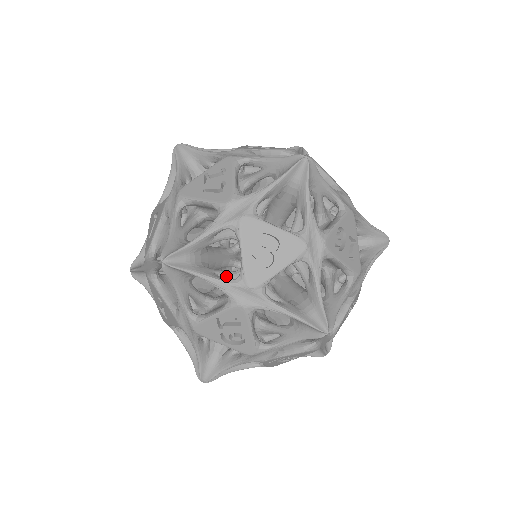
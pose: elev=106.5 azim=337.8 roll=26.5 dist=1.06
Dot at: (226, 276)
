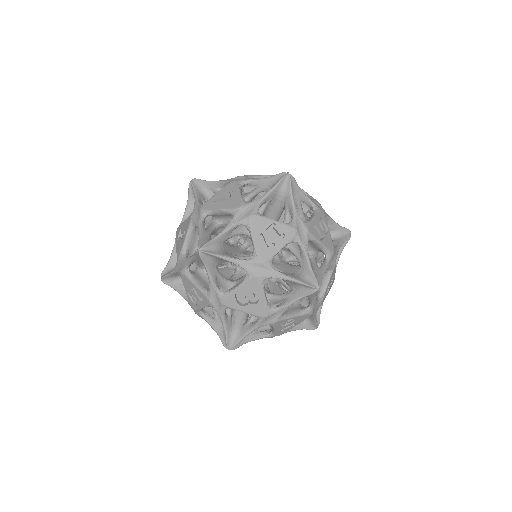
Dot at: (220, 280)
